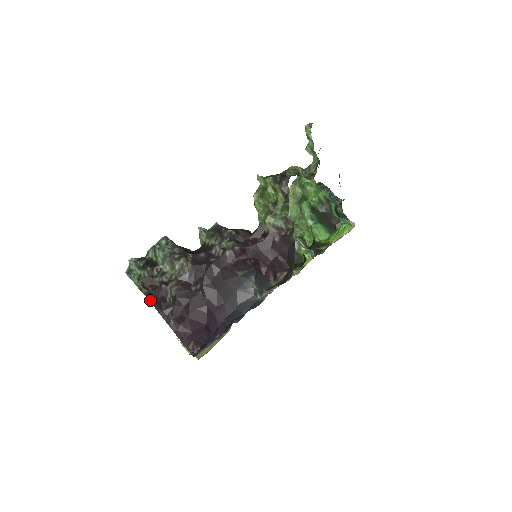
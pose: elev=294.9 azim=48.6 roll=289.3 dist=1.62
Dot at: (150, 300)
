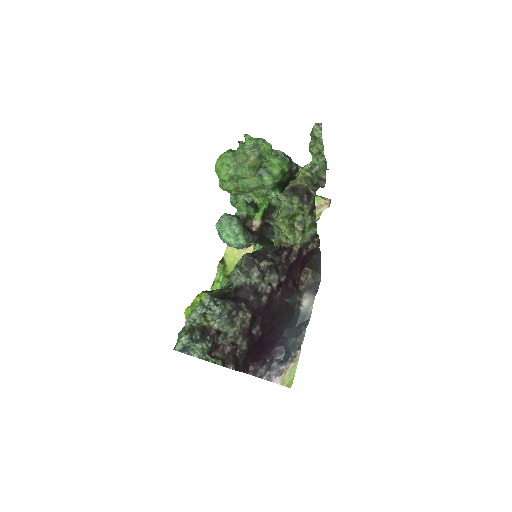
Dot at: (226, 366)
